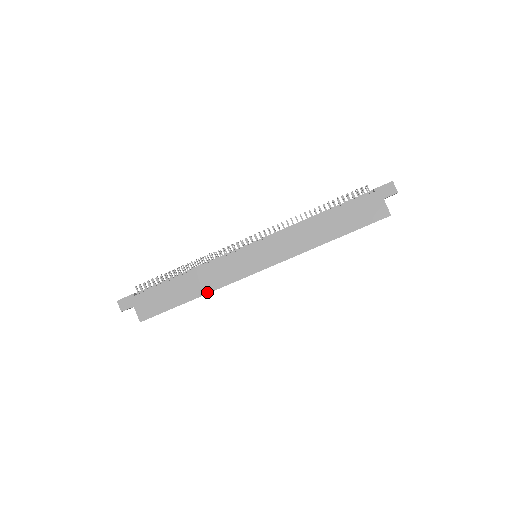
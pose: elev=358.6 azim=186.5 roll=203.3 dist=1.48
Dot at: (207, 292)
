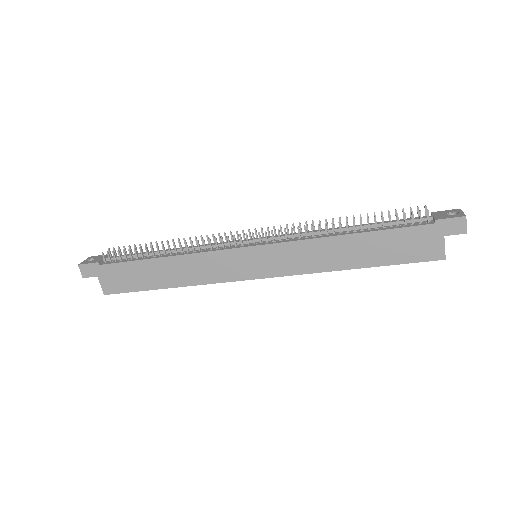
Dot at: (187, 285)
